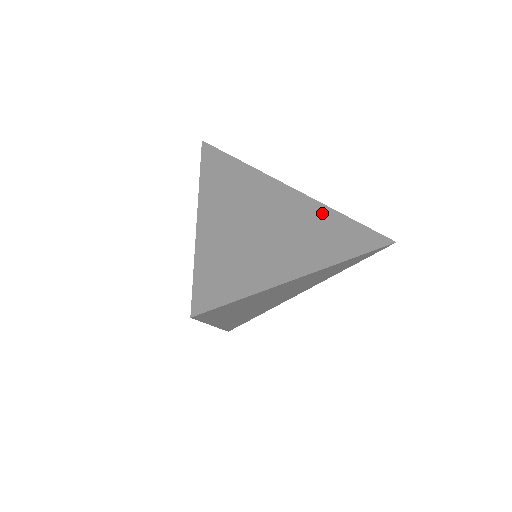
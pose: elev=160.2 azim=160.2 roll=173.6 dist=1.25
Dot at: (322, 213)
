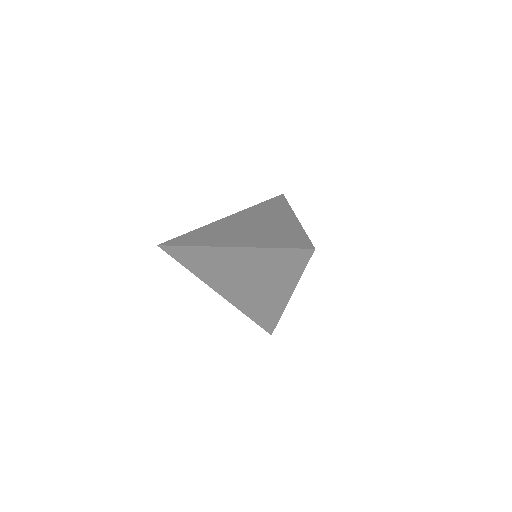
Dot at: (291, 228)
